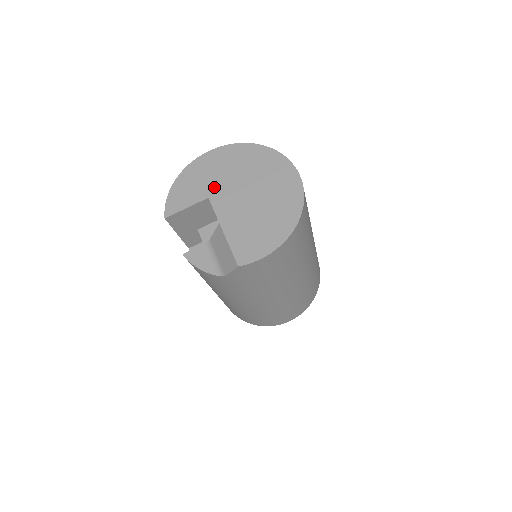
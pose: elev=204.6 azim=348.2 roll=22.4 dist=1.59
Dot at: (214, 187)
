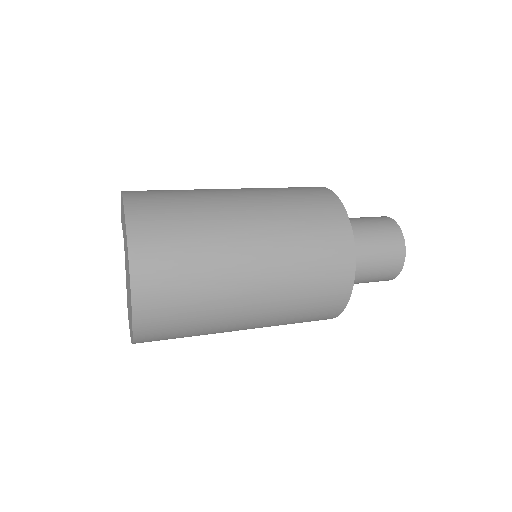
Dot at: occluded
